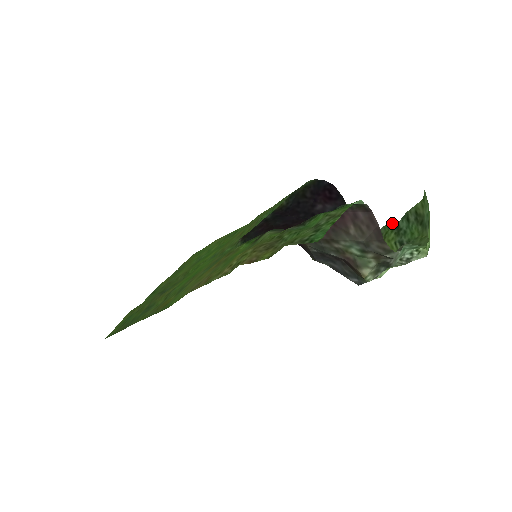
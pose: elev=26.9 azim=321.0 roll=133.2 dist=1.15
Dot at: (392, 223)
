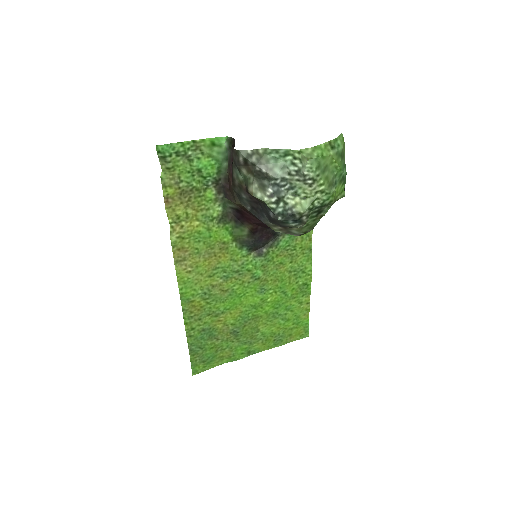
Dot at: (345, 181)
